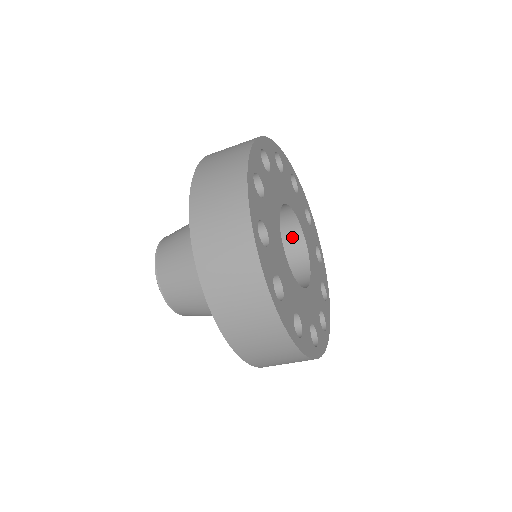
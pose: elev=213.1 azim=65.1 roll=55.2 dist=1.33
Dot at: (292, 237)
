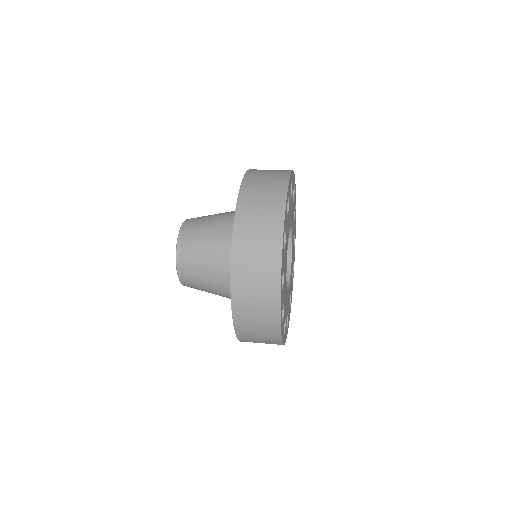
Dot at: occluded
